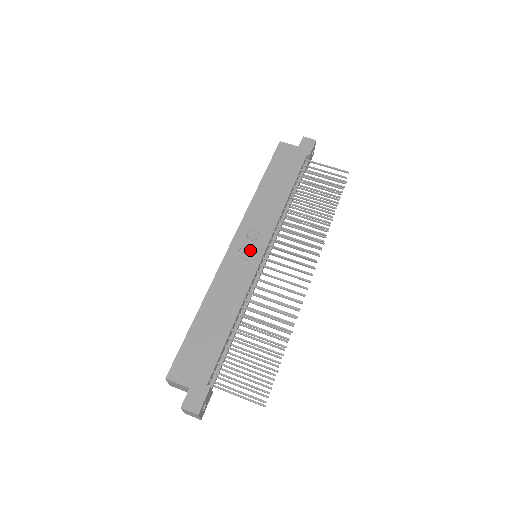
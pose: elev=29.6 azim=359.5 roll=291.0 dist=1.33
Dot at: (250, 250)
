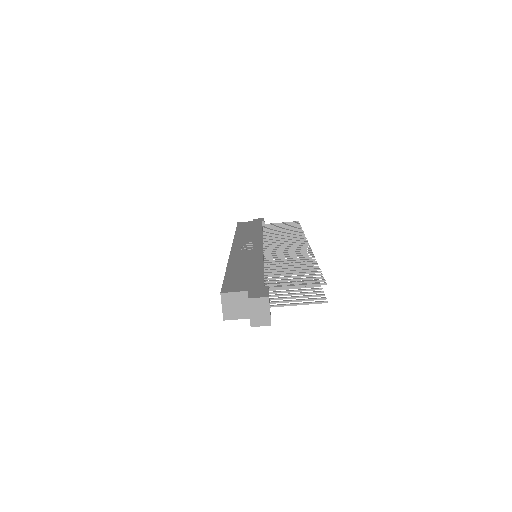
Dot at: (250, 247)
